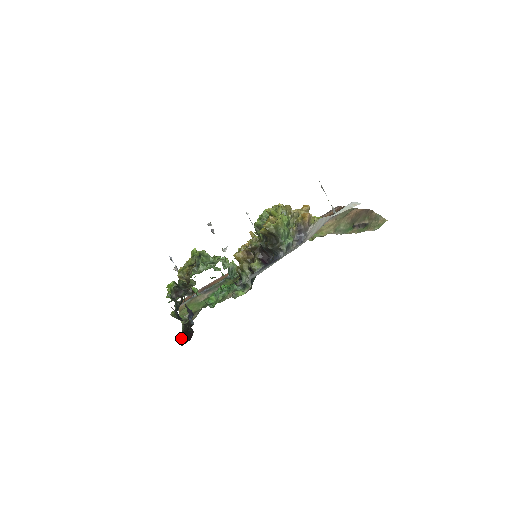
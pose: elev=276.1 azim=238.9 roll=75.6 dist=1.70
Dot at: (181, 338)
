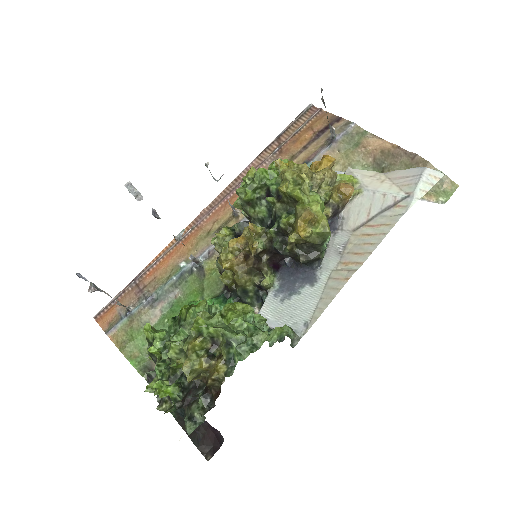
Dot at: (186, 433)
